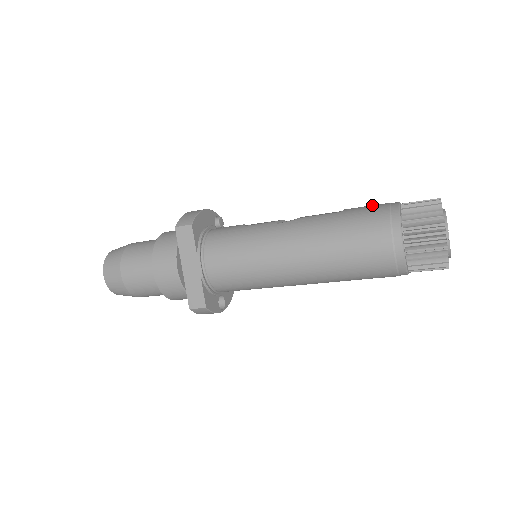
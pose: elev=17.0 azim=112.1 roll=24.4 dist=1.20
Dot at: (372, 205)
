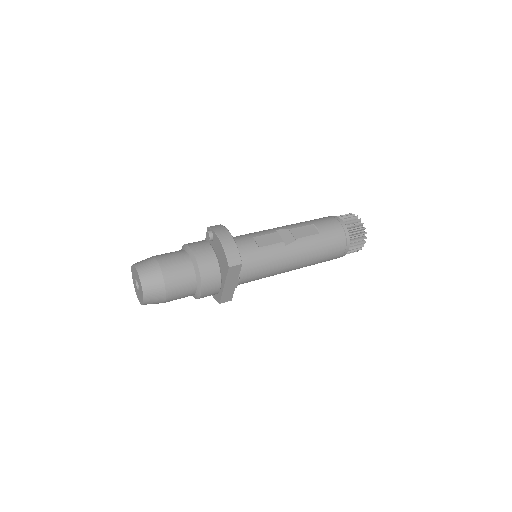
Dot at: (333, 226)
